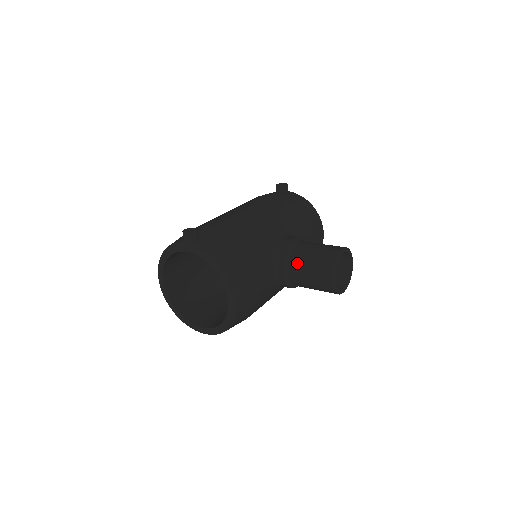
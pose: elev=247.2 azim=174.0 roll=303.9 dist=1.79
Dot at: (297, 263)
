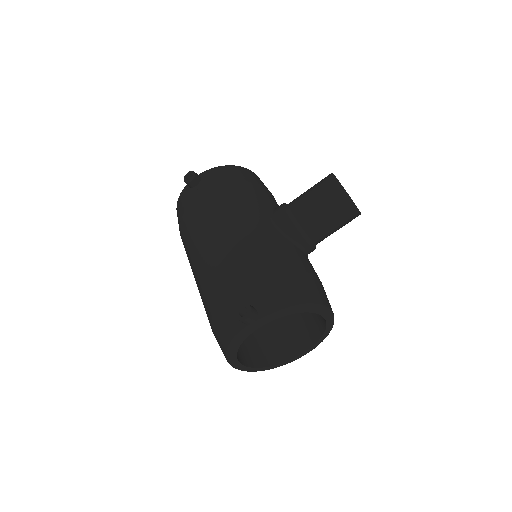
Dot at: (315, 228)
